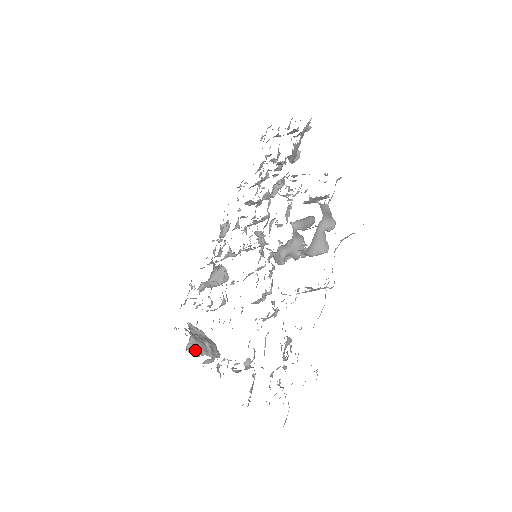
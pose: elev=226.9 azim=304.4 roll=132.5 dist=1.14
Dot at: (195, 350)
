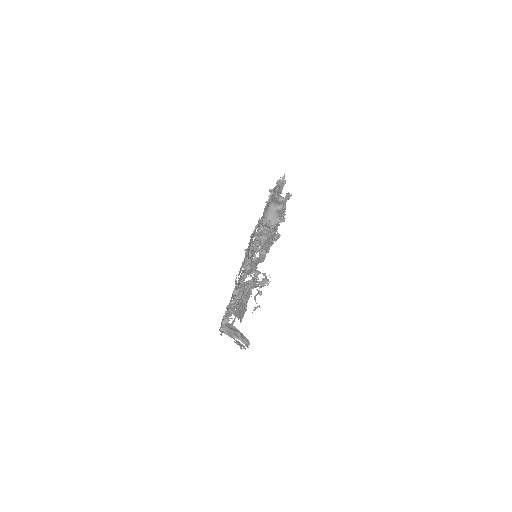
Dot at: (226, 332)
